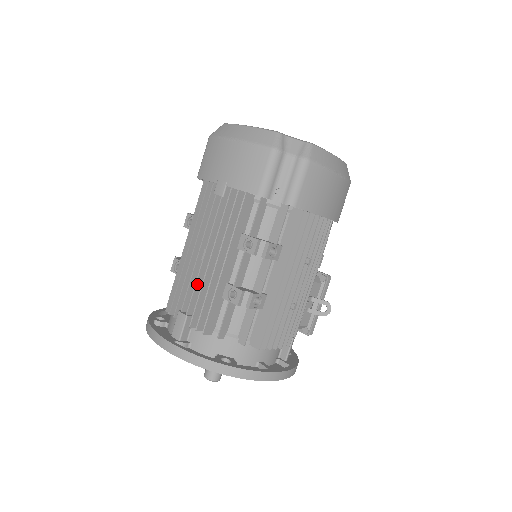
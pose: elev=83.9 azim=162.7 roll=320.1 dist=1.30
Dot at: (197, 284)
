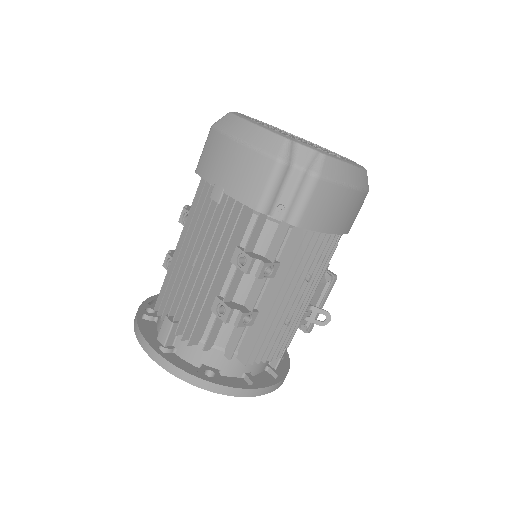
Dot at: (186, 292)
